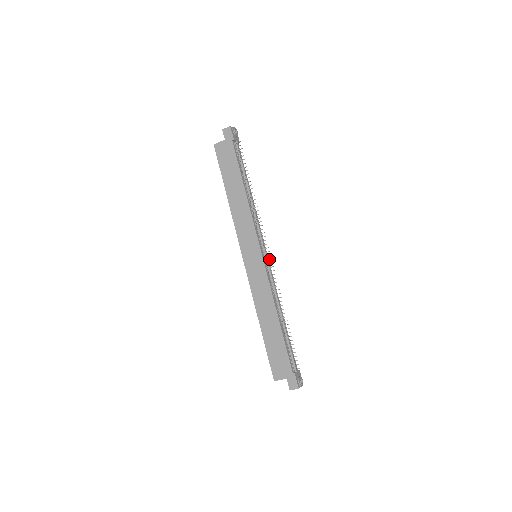
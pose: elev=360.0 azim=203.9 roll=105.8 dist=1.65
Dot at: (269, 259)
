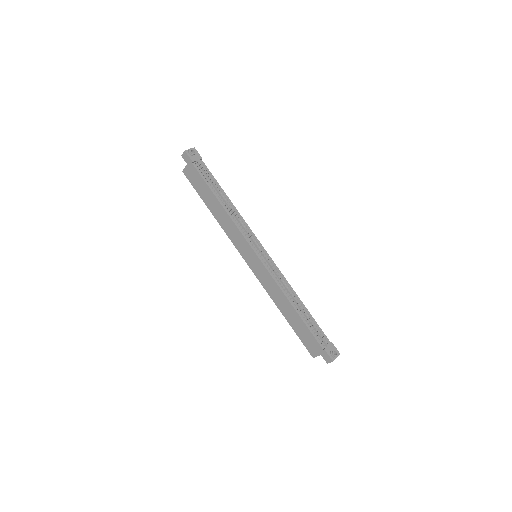
Dot at: (265, 257)
